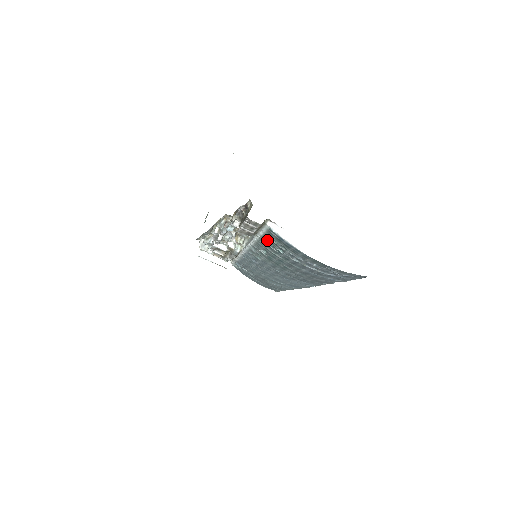
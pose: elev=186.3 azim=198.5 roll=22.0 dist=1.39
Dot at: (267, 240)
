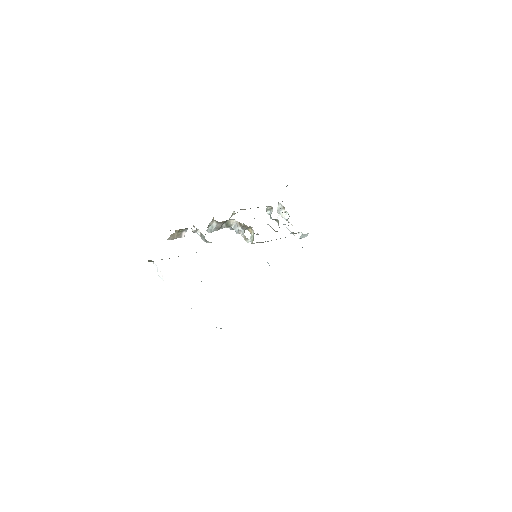
Dot at: occluded
